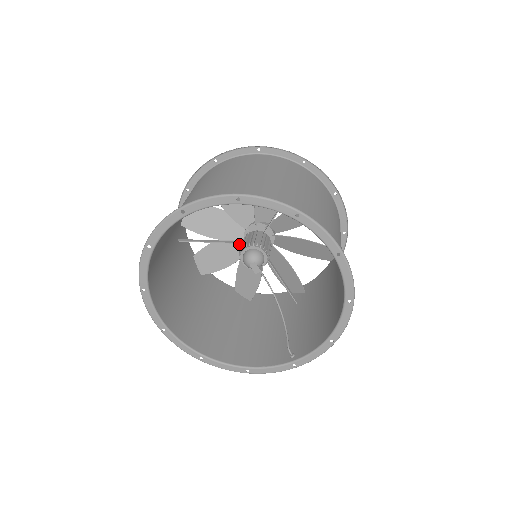
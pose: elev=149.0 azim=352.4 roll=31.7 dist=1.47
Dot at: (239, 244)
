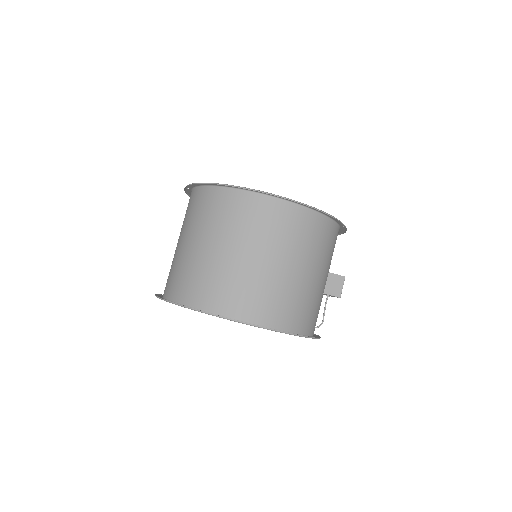
Dot at: occluded
